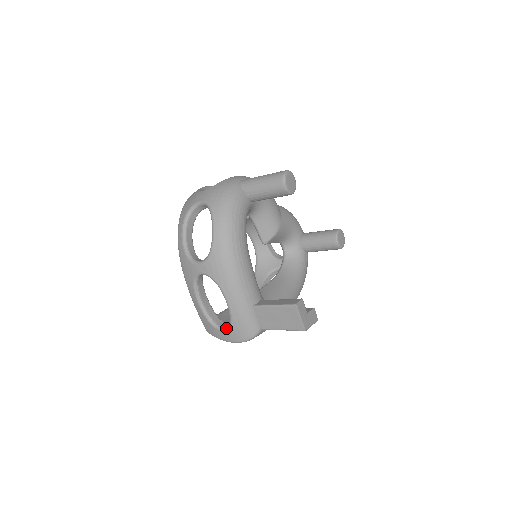
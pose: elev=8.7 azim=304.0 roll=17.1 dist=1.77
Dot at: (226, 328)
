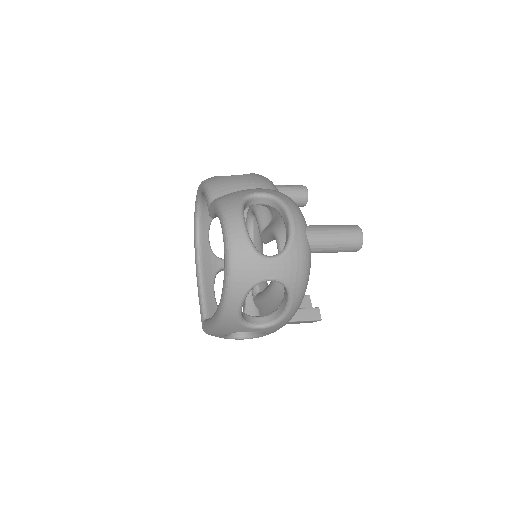
Dot at: (243, 339)
